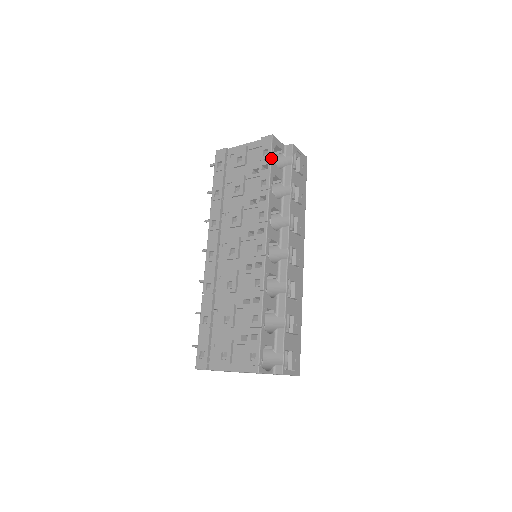
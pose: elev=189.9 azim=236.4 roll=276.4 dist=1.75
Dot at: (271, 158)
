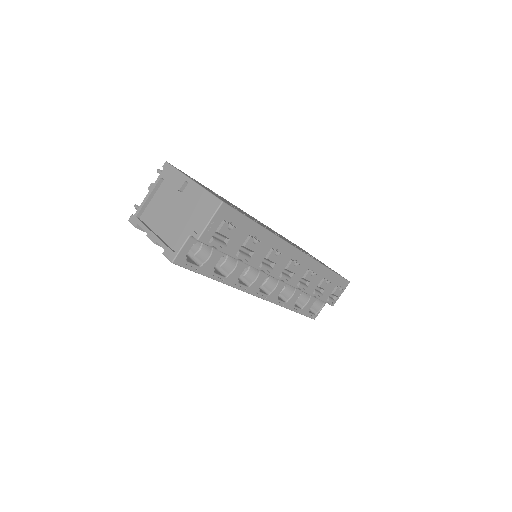
Dot at: (195, 272)
